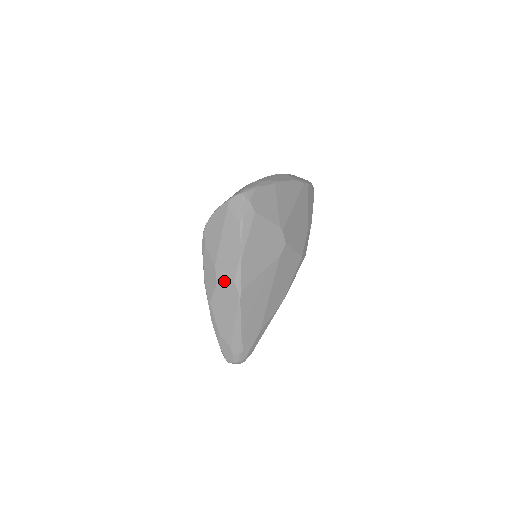
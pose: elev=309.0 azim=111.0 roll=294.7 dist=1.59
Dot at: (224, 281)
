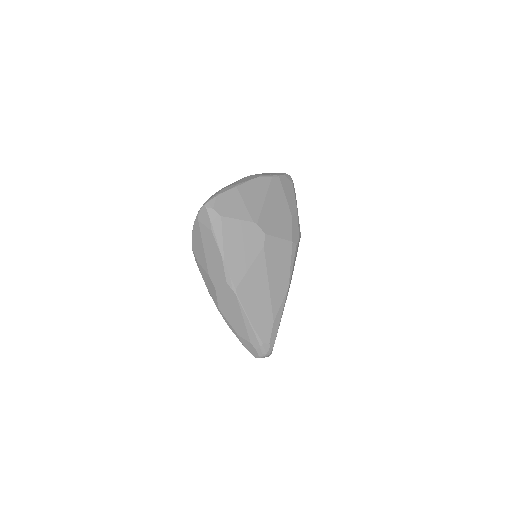
Dot at: (219, 285)
